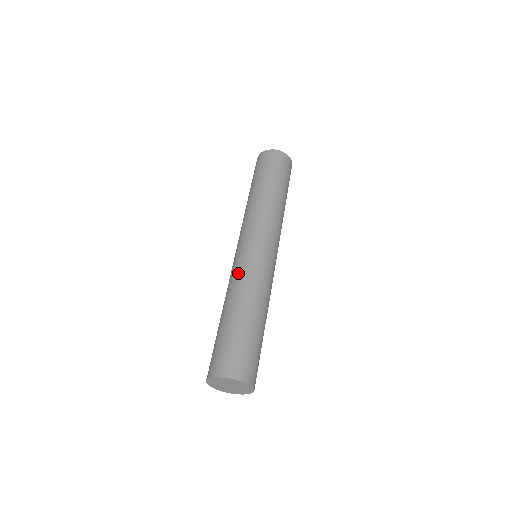
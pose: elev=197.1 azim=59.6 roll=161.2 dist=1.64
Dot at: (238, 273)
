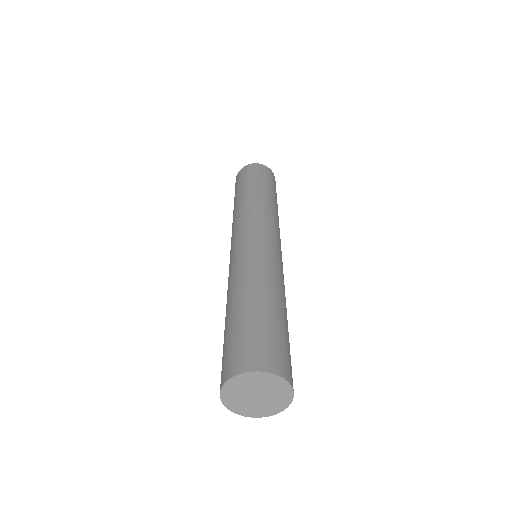
Dot at: (266, 260)
